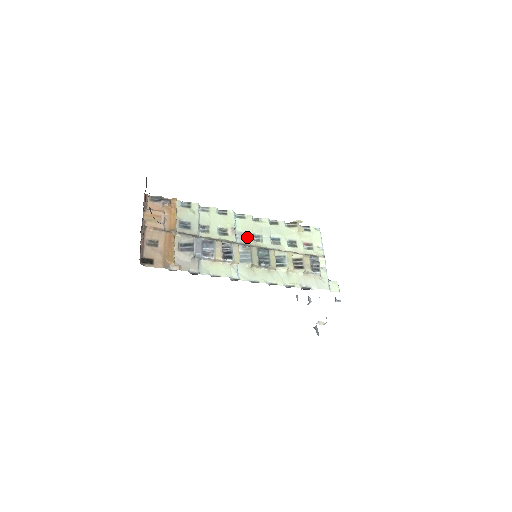
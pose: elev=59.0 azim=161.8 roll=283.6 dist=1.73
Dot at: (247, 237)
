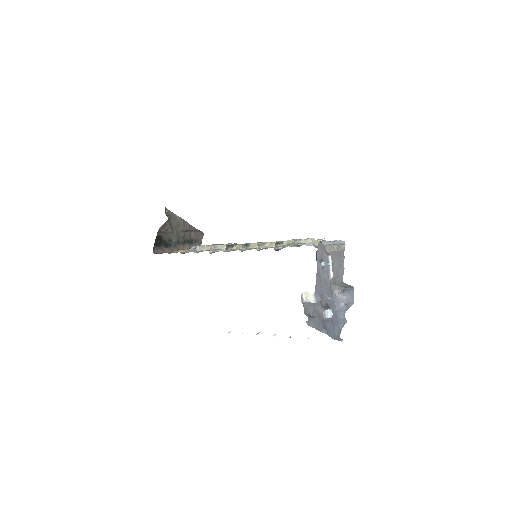
Dot at: occluded
